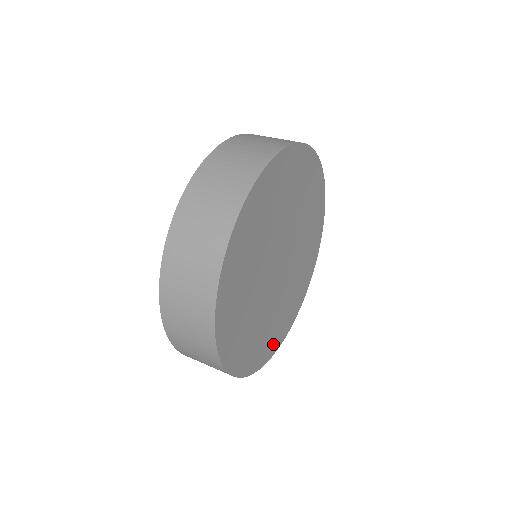
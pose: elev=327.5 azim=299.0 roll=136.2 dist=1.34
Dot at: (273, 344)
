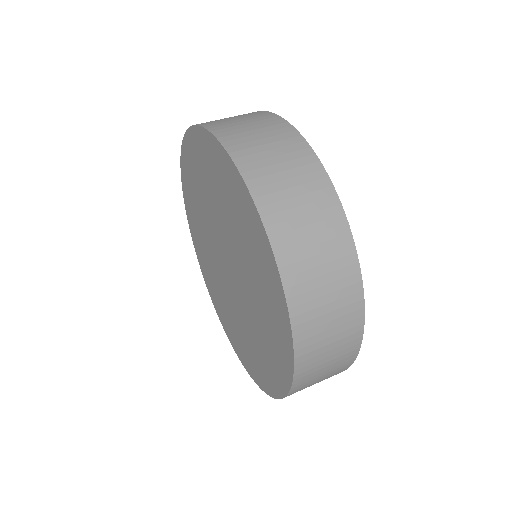
Dot at: occluded
